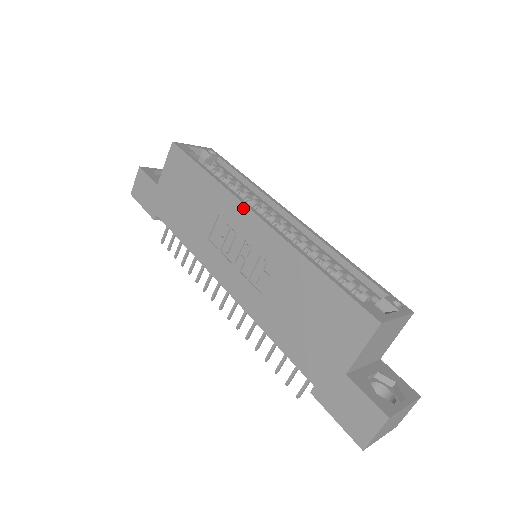
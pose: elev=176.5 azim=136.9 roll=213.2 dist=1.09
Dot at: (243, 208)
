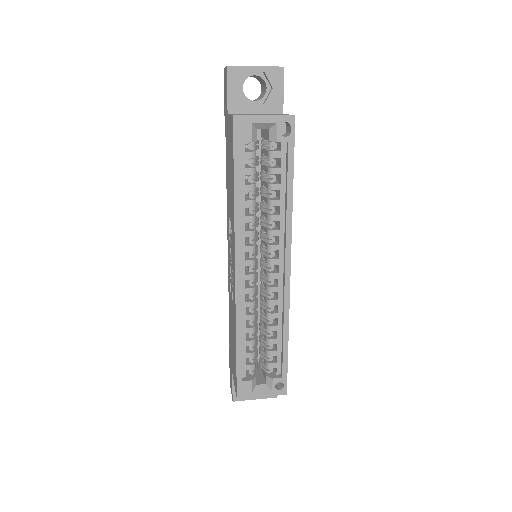
Dot at: (234, 256)
